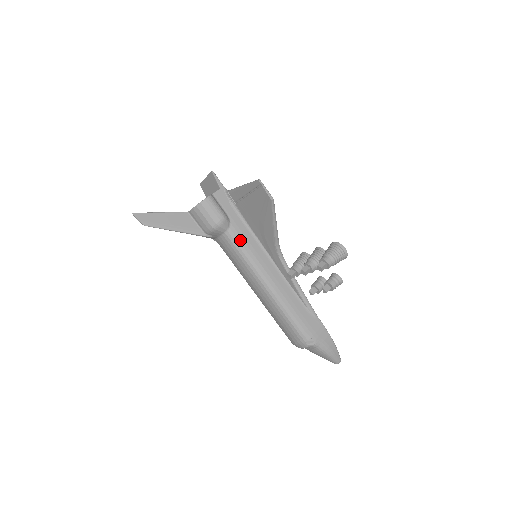
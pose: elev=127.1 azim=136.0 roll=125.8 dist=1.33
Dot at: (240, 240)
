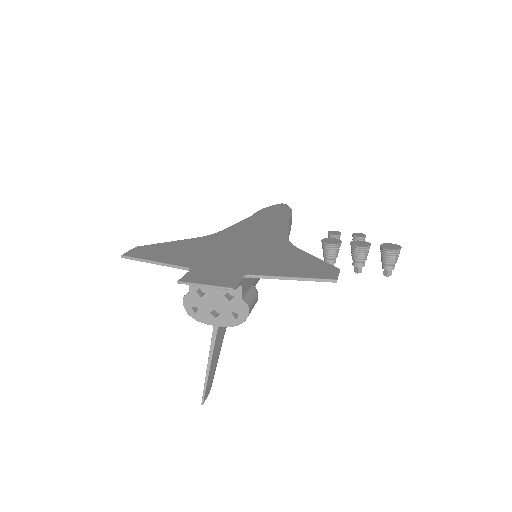
Dot at: occluded
